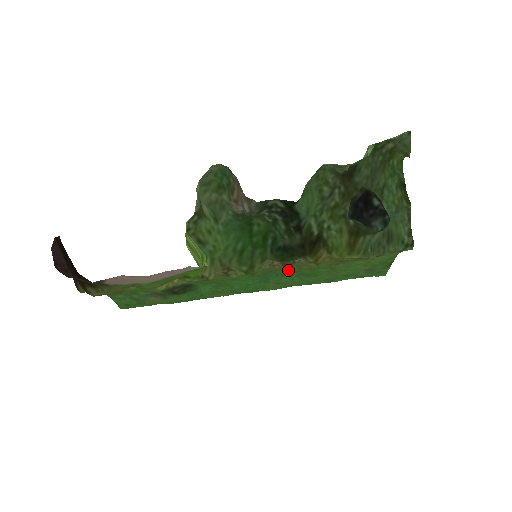
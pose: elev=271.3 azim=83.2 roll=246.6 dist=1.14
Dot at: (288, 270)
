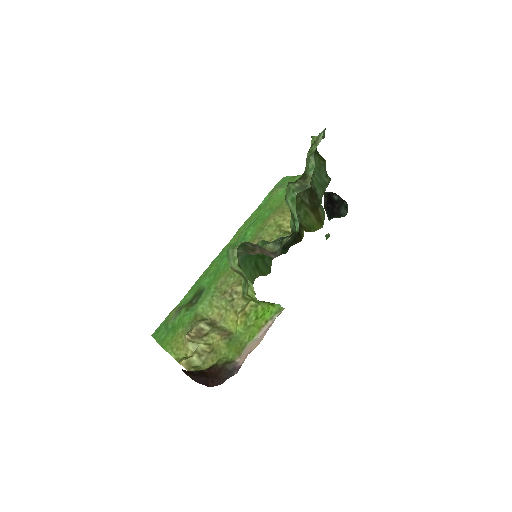
Dot at: (255, 235)
